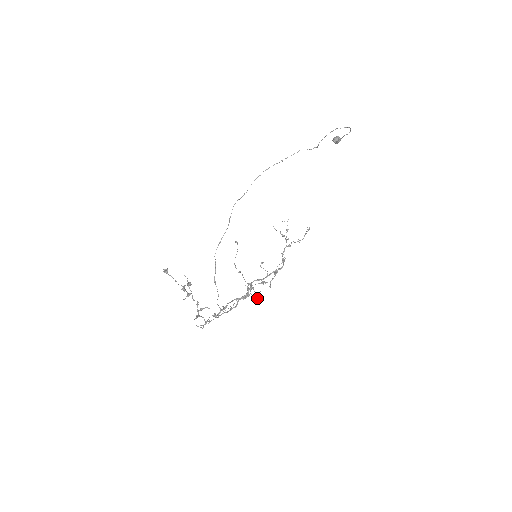
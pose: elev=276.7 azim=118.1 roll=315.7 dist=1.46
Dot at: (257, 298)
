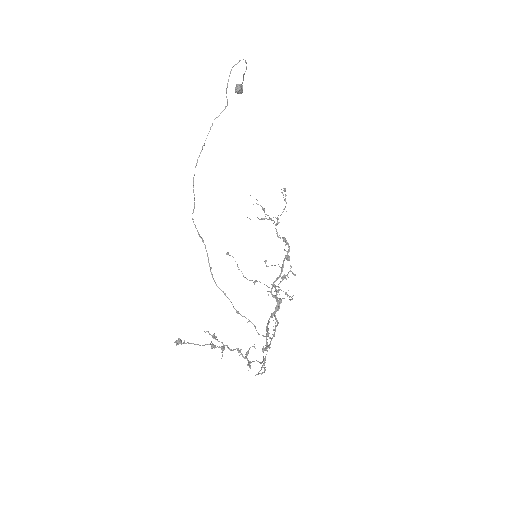
Dot at: occluded
